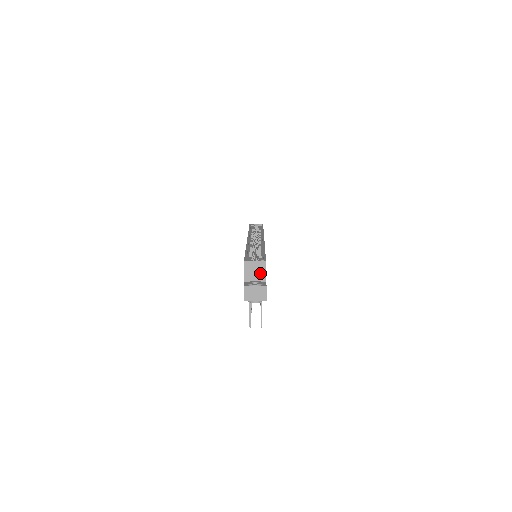
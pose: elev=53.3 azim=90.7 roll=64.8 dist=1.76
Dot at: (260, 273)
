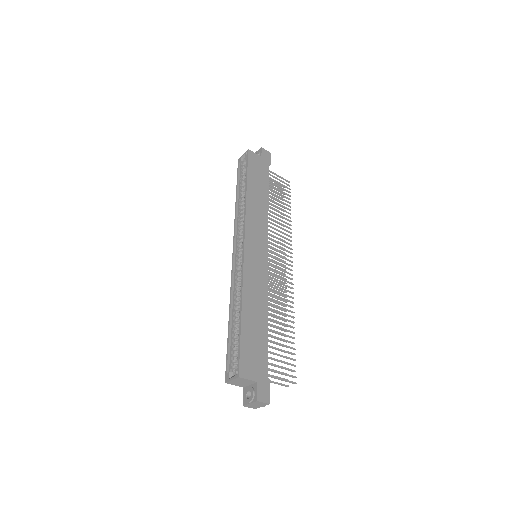
Dot at: (246, 382)
